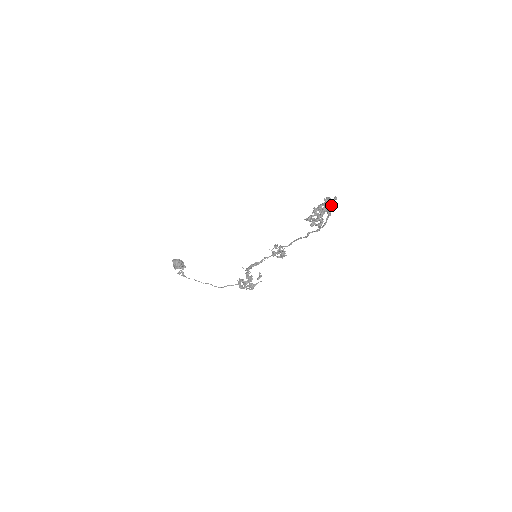
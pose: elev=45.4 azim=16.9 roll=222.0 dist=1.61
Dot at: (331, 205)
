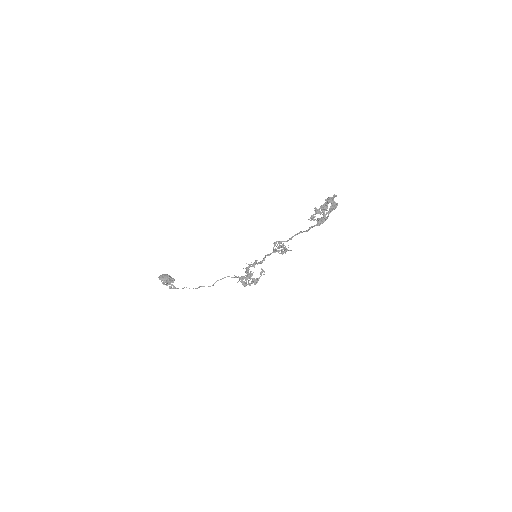
Dot at: (335, 204)
